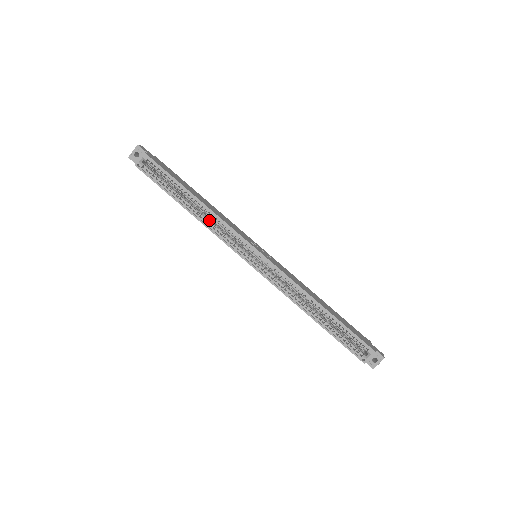
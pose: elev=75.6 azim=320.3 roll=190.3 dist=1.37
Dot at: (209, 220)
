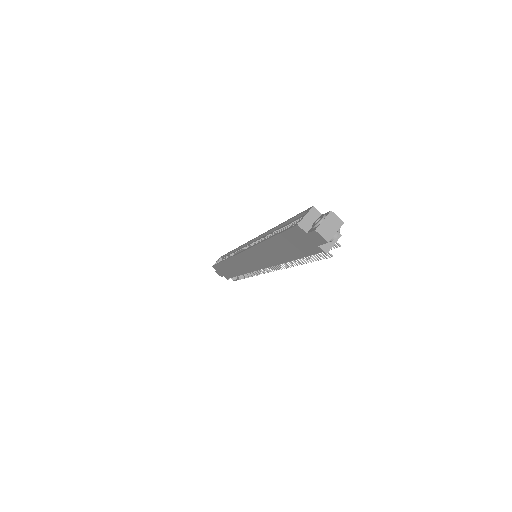
Dot at: occluded
